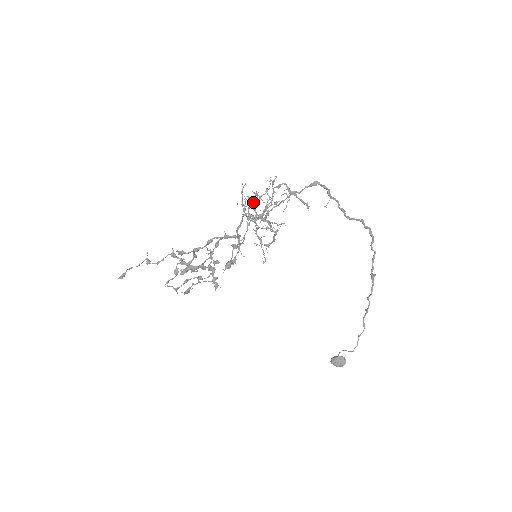
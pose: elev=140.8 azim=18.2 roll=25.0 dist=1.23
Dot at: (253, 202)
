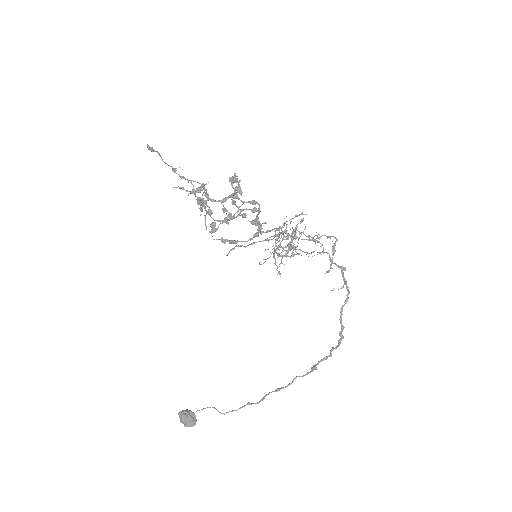
Dot at: (284, 236)
